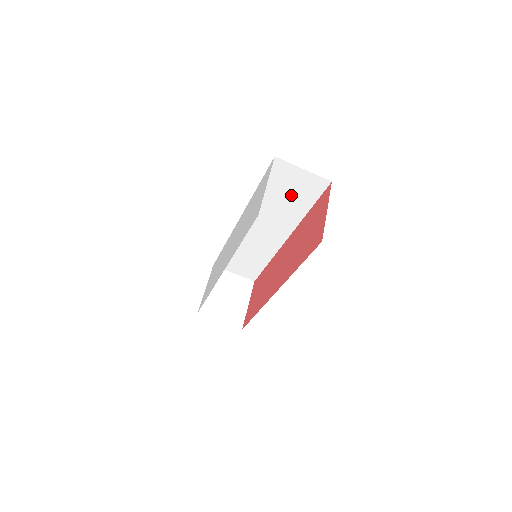
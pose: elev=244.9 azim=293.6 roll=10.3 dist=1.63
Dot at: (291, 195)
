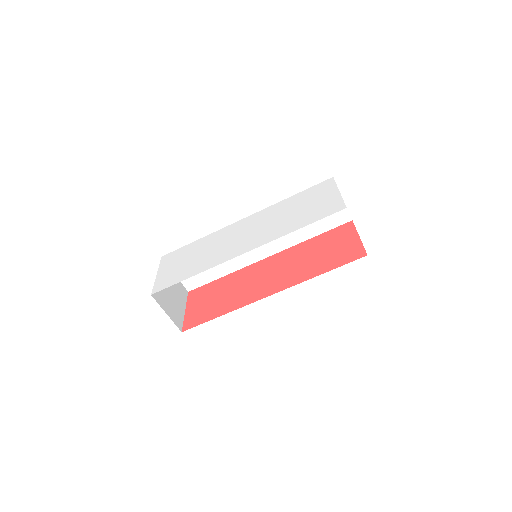
Dot at: occluded
